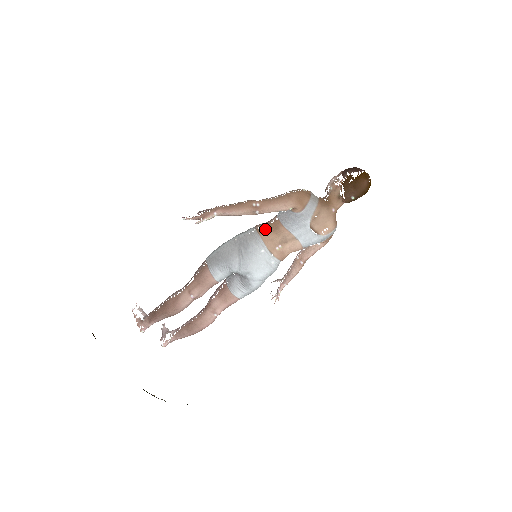
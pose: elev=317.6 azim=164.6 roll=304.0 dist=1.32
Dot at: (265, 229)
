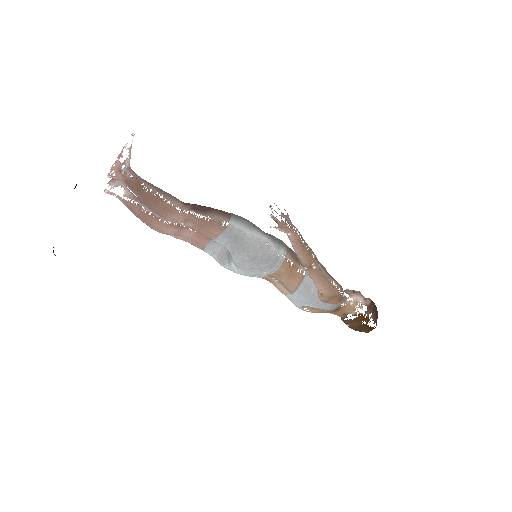
Dot at: (289, 268)
